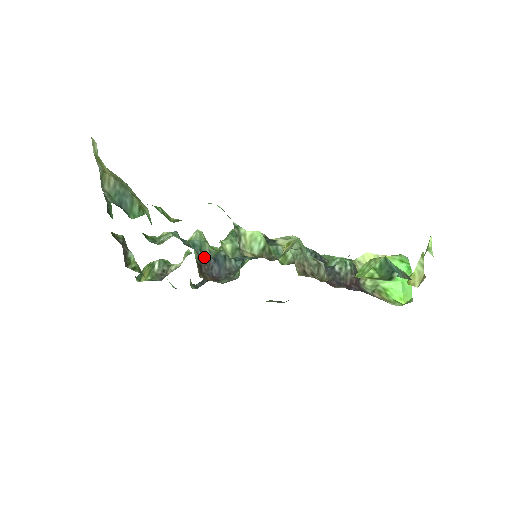
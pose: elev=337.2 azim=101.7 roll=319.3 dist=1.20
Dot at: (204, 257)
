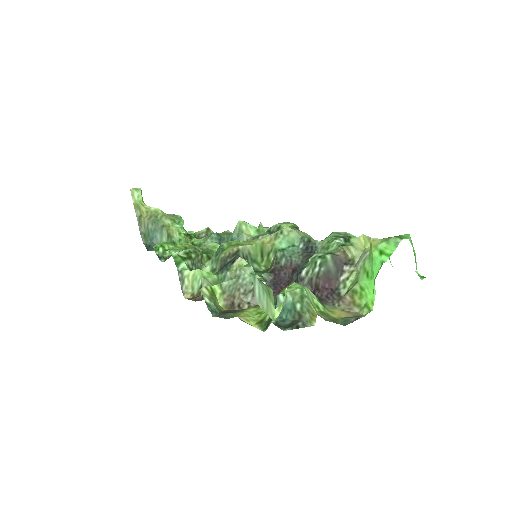
Dot at: occluded
